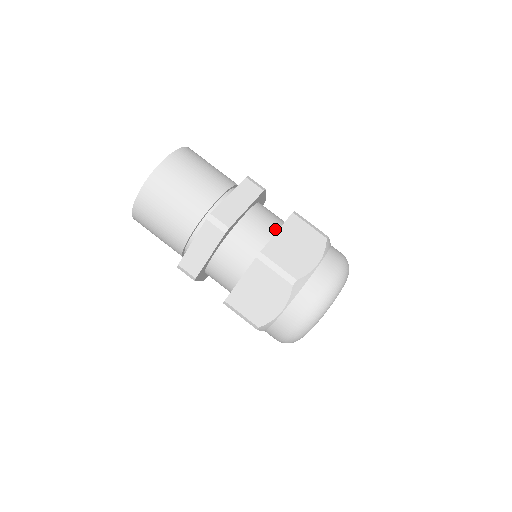
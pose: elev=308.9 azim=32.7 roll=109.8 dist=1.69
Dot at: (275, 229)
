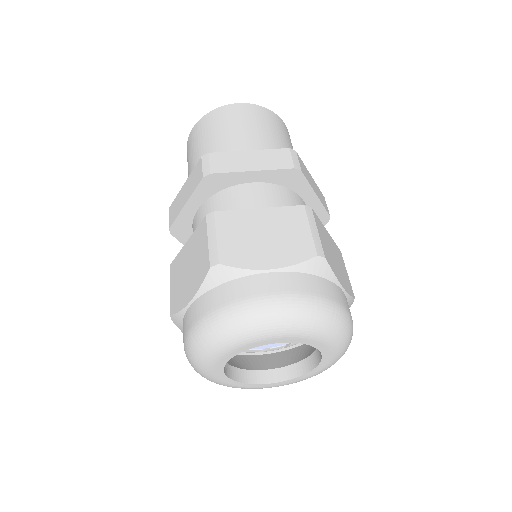
Dot at: occluded
